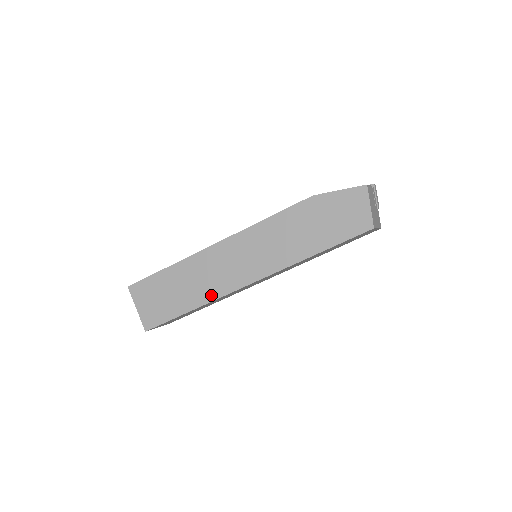
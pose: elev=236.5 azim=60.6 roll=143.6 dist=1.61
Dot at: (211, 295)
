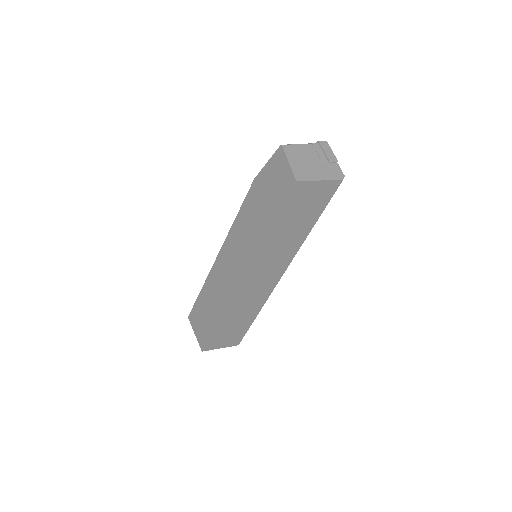
Dot at: (224, 303)
